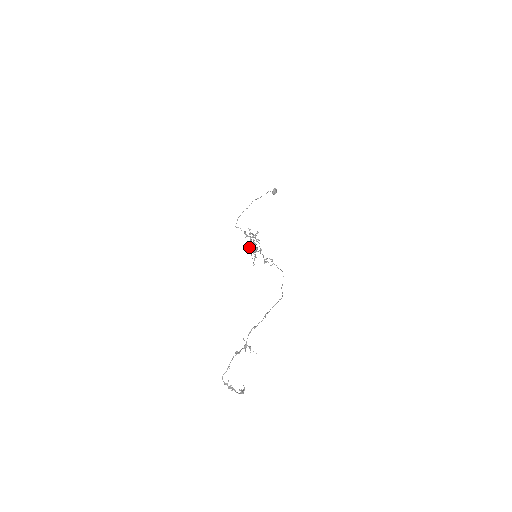
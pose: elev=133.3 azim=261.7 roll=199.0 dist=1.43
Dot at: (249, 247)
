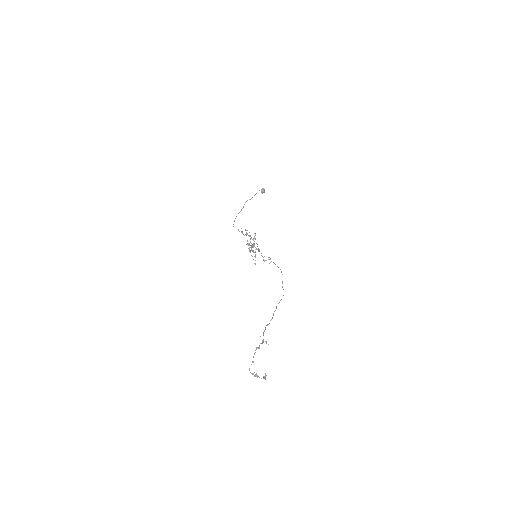
Dot at: (246, 244)
